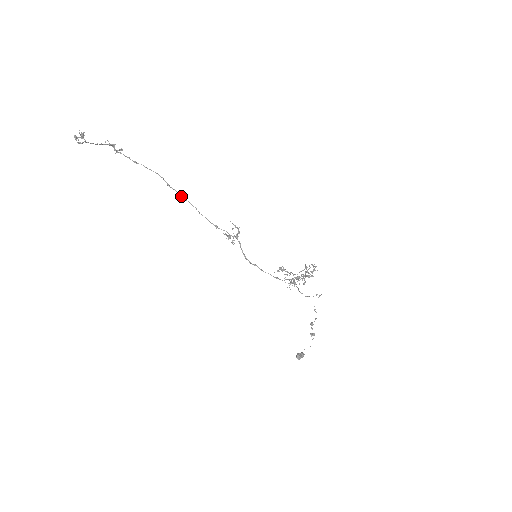
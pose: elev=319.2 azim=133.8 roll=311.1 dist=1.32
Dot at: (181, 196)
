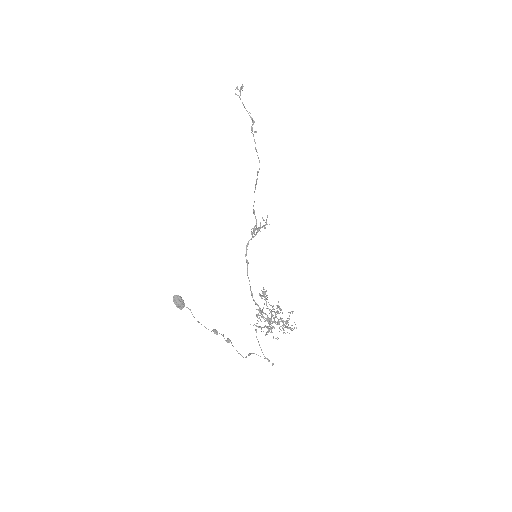
Dot at: occluded
